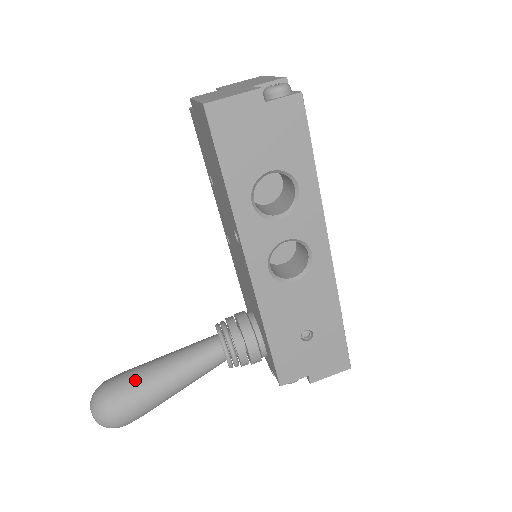
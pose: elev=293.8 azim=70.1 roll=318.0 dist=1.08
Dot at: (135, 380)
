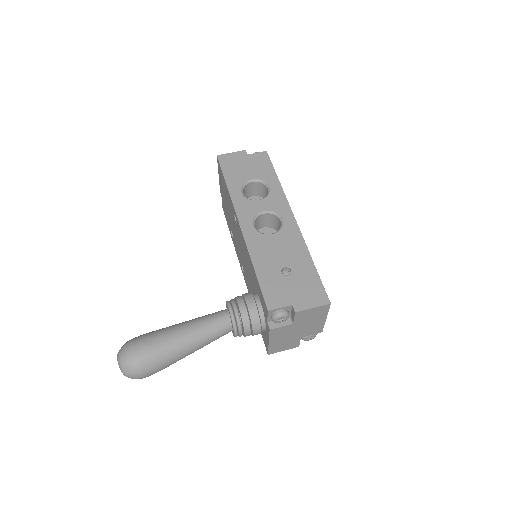
Dot at: (157, 330)
